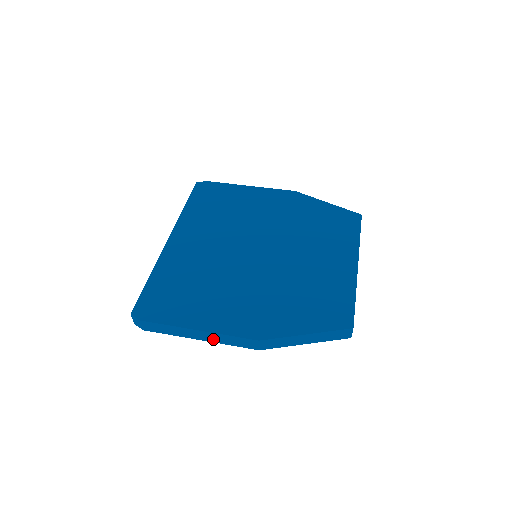
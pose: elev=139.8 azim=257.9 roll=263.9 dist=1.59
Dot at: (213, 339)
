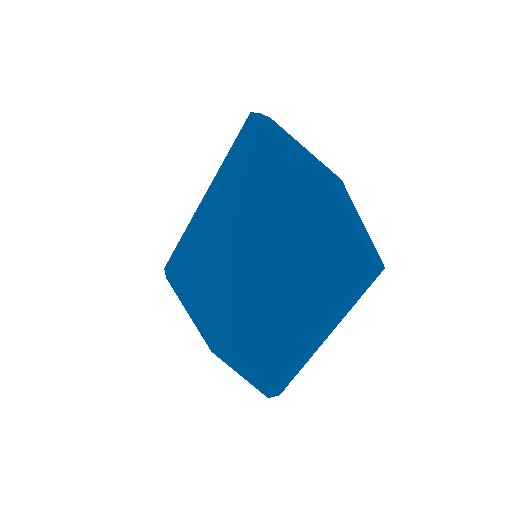
Dot at: occluded
